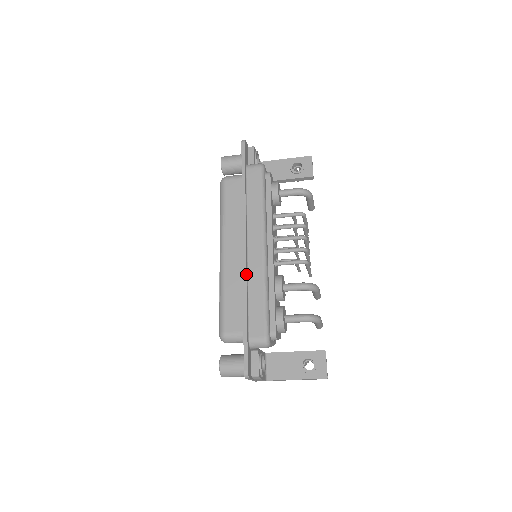
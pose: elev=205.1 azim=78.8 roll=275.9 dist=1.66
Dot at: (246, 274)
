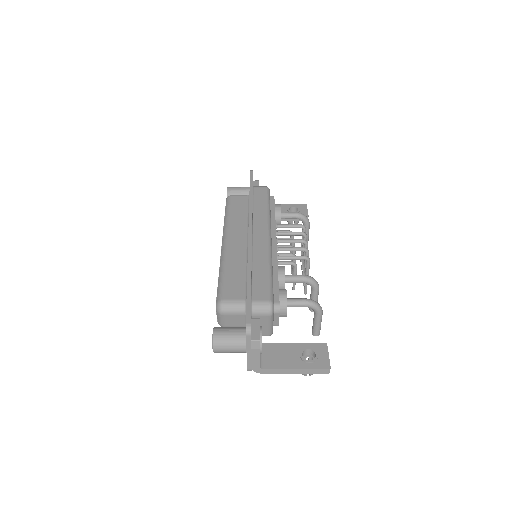
Dot at: (251, 250)
